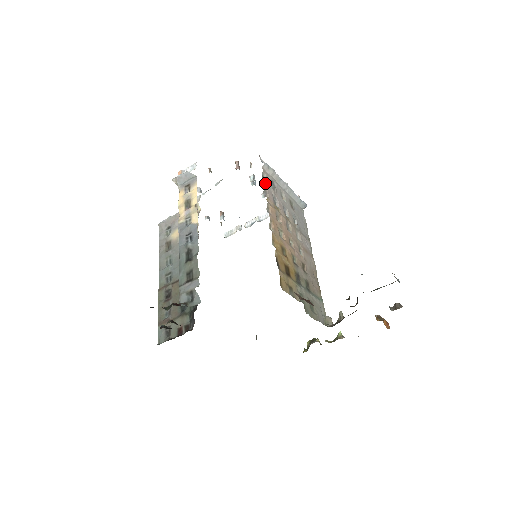
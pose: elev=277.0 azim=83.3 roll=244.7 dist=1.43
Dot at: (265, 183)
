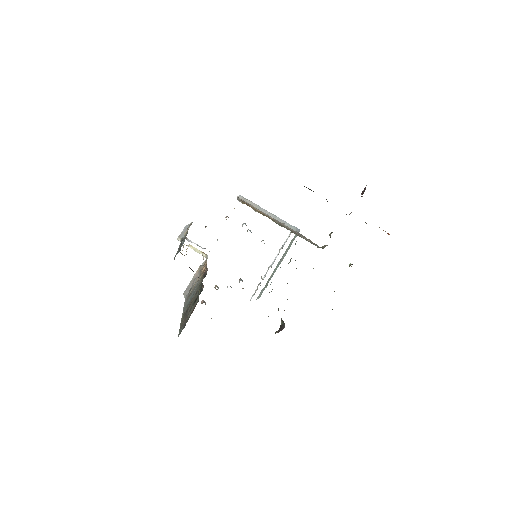
Dot at: occluded
